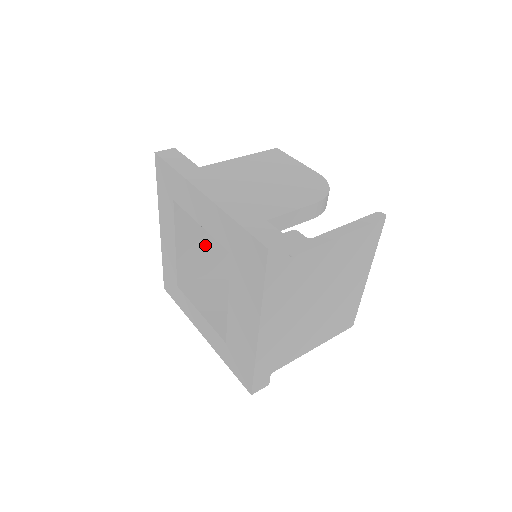
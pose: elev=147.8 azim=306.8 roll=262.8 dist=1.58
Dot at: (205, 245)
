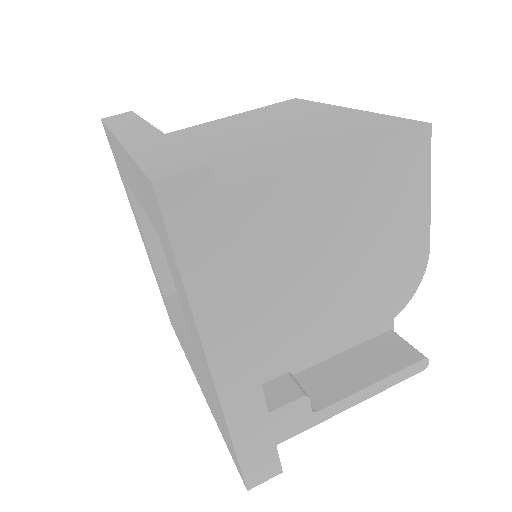
Dot at: occluded
